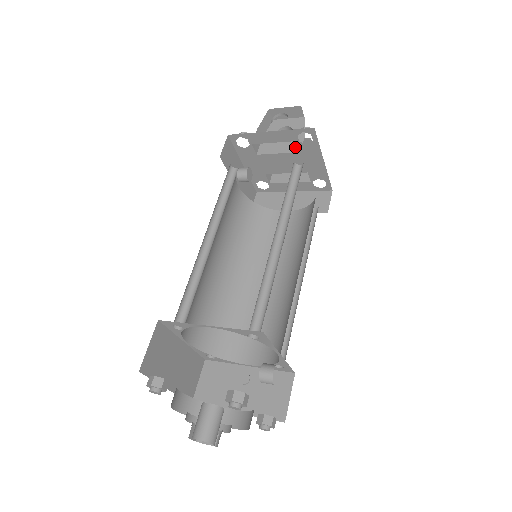
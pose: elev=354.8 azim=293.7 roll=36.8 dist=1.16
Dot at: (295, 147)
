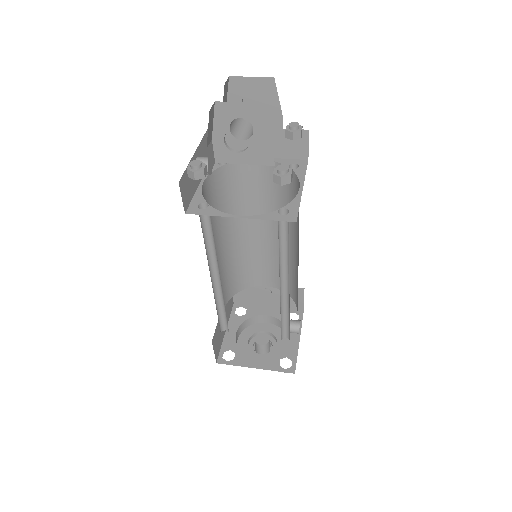
Dot at: (265, 158)
